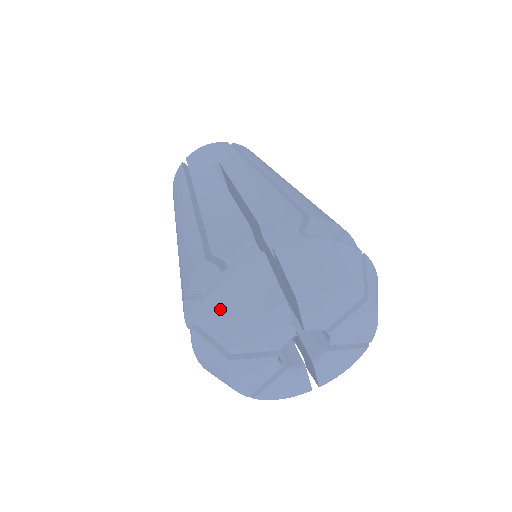
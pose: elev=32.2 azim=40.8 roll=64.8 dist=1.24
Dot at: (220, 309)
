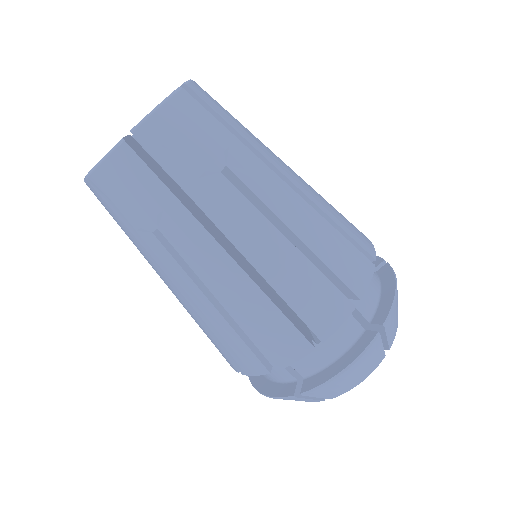
Dot at: (338, 385)
